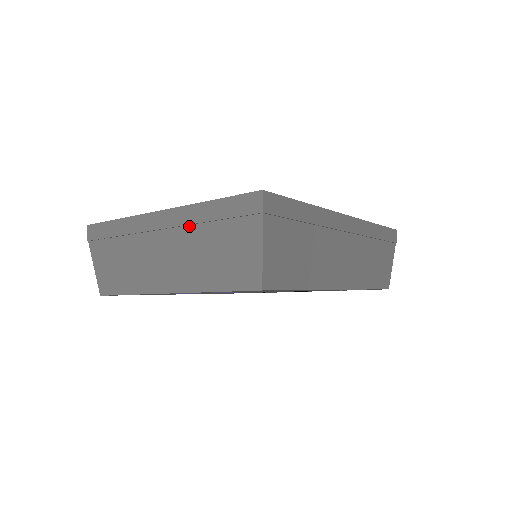
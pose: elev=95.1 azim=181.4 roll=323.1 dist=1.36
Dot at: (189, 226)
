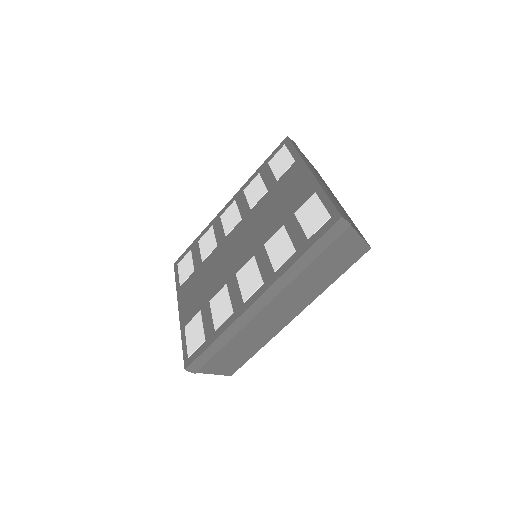
Dot at: occluded
